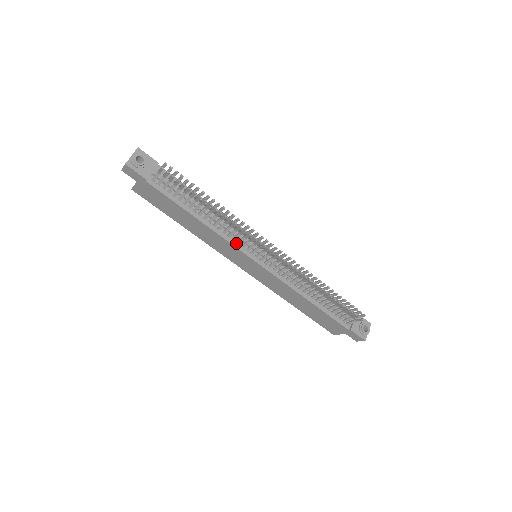
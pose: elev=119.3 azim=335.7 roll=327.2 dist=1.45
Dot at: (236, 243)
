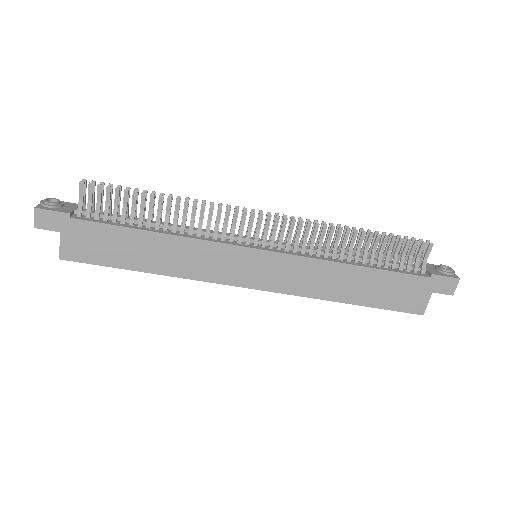
Dot at: (220, 241)
